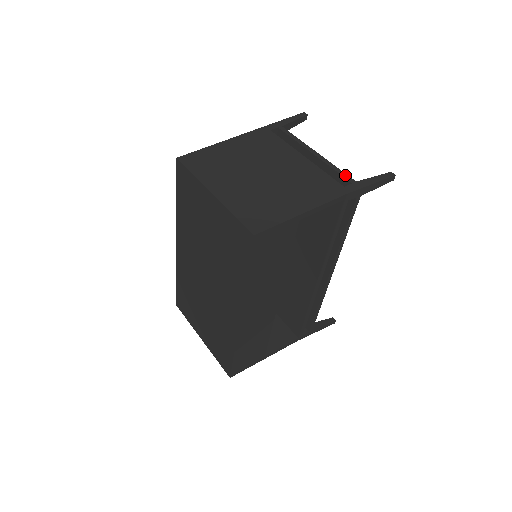
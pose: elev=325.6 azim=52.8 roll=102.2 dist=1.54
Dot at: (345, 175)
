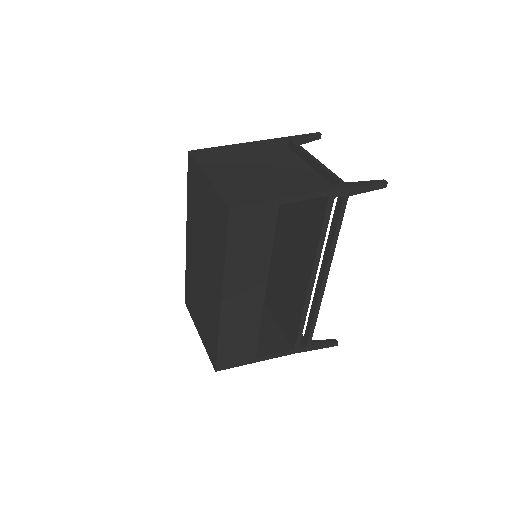
Dot at: (337, 177)
